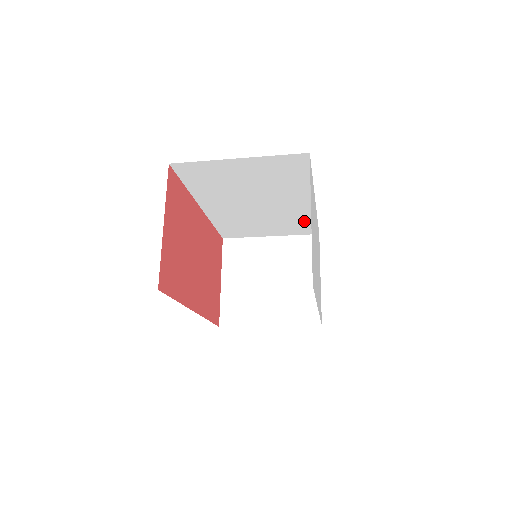
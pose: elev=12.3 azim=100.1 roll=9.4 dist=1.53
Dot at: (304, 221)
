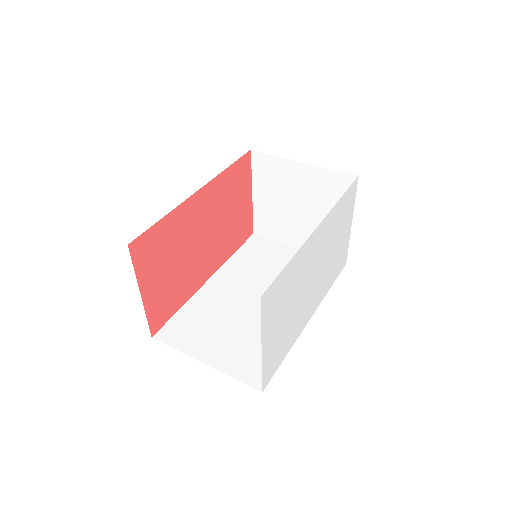
Dot at: occluded
